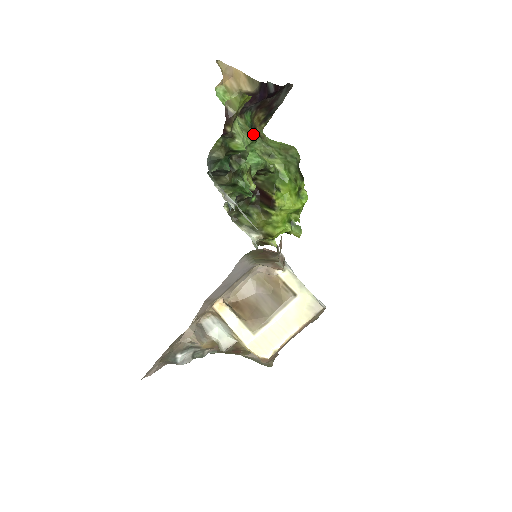
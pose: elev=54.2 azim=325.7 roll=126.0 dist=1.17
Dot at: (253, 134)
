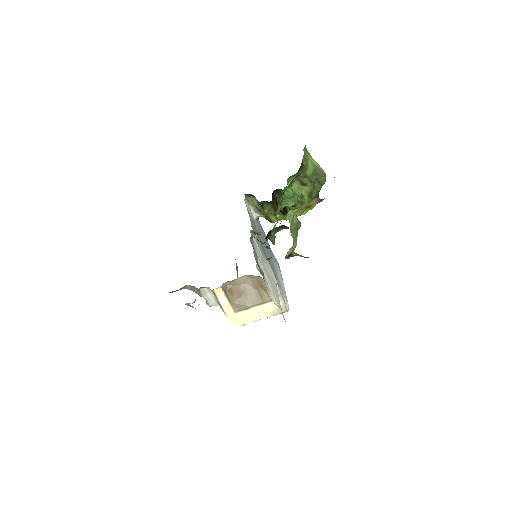
Dot at: (299, 227)
